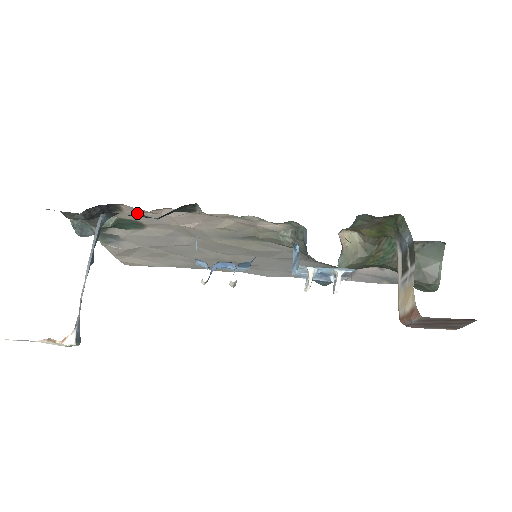
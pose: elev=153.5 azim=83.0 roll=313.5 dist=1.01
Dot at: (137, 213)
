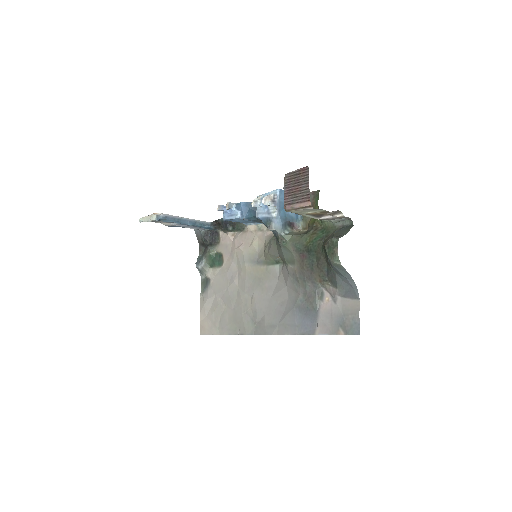
Dot at: (224, 244)
